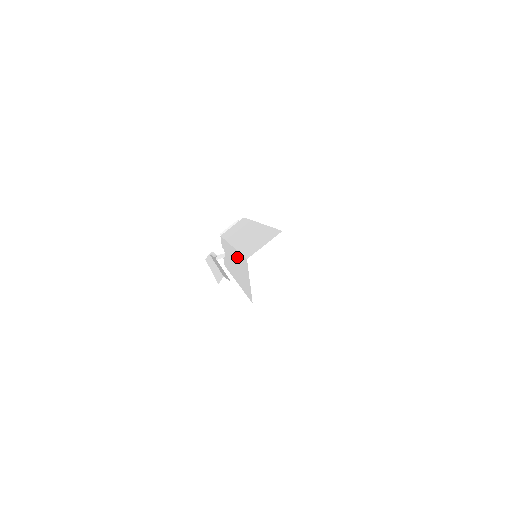
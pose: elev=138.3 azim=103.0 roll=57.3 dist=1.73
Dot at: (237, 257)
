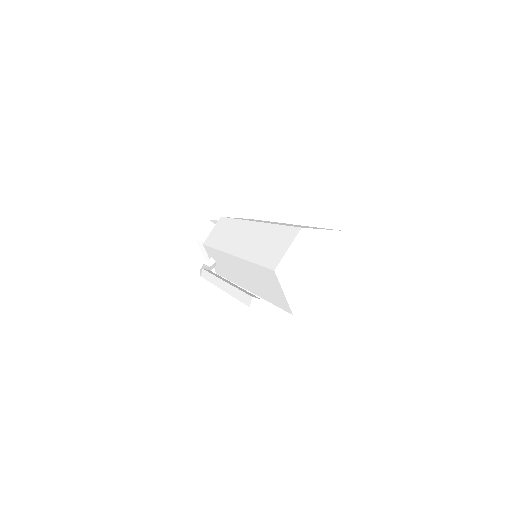
Dot at: (248, 267)
